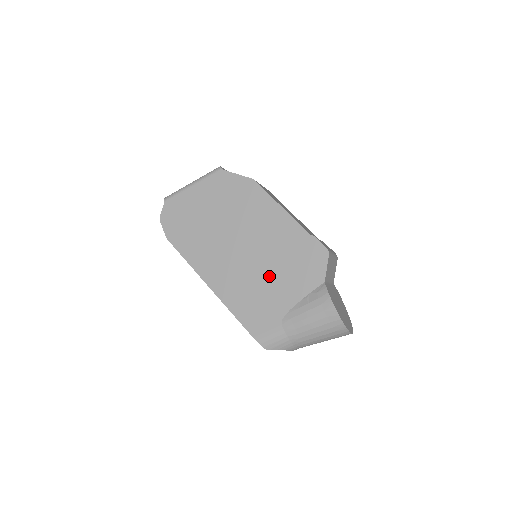
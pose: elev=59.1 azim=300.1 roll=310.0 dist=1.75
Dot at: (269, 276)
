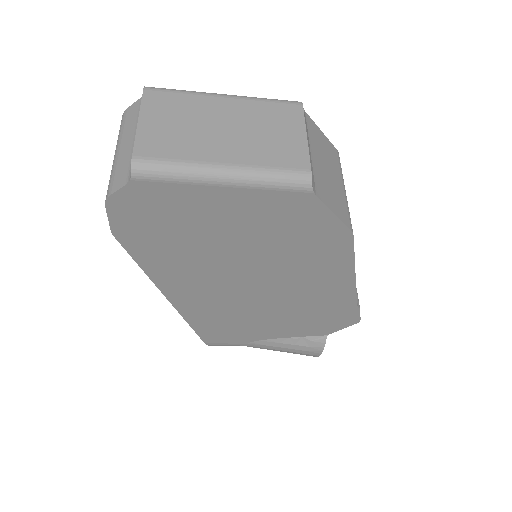
Dot at: (269, 317)
